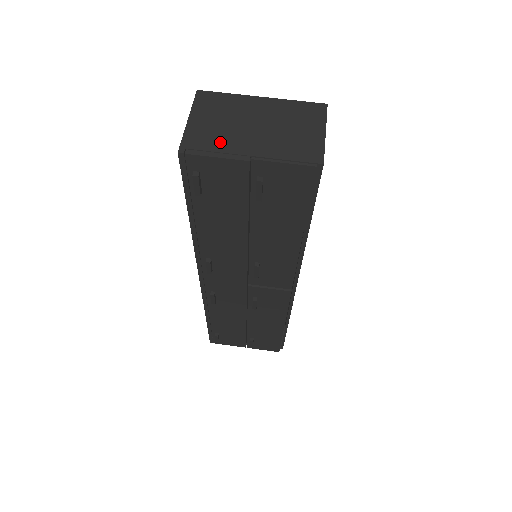
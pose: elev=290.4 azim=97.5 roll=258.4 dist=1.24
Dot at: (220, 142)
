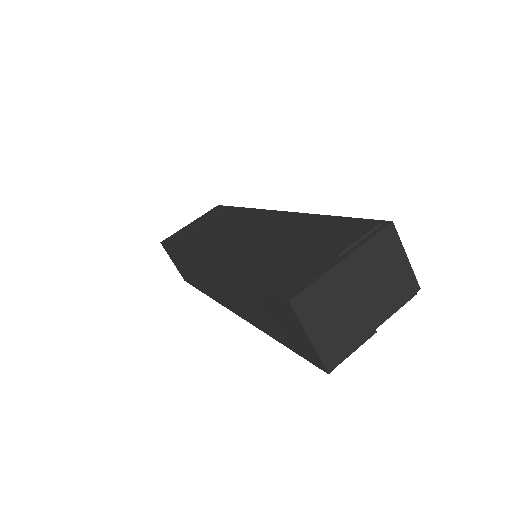
Dot at: (349, 337)
